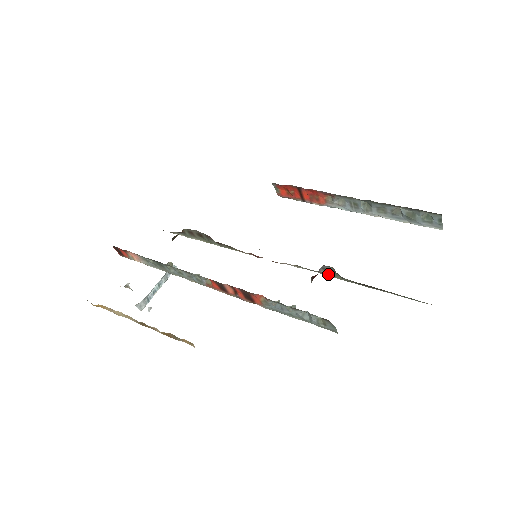
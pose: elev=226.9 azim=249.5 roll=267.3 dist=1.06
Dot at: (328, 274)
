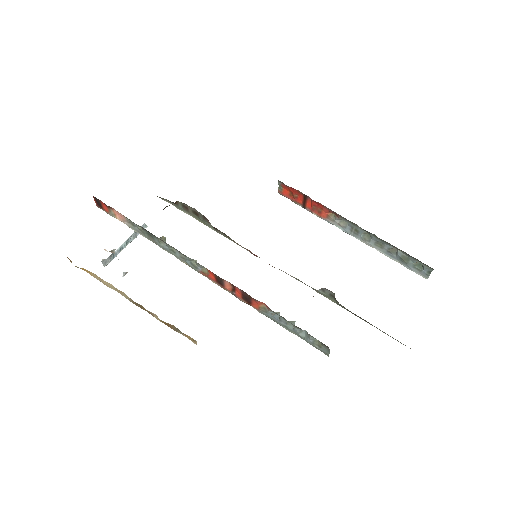
Dot at: (324, 295)
